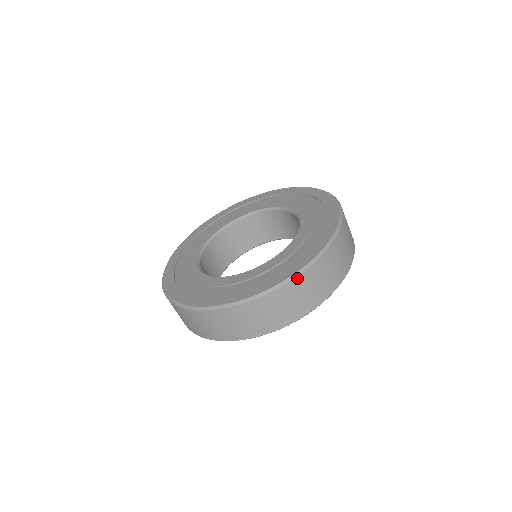
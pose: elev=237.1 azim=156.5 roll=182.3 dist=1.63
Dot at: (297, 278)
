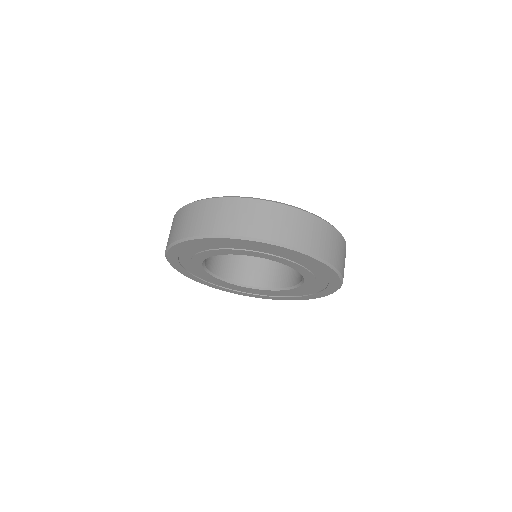
Dot at: (340, 234)
